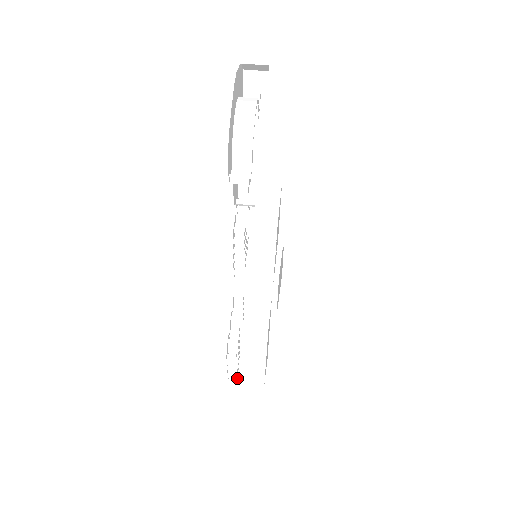
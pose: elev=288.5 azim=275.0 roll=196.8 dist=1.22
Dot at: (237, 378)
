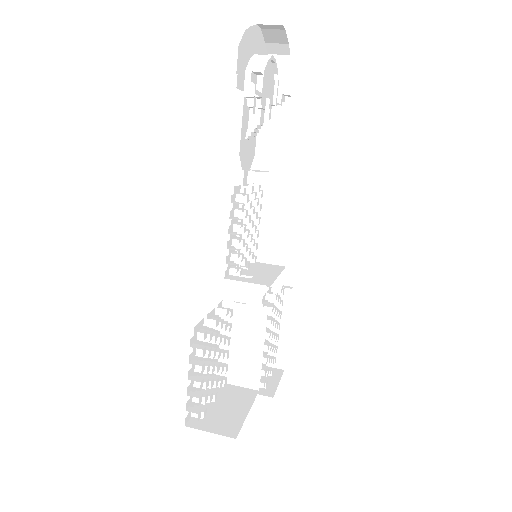
Dot at: (199, 424)
